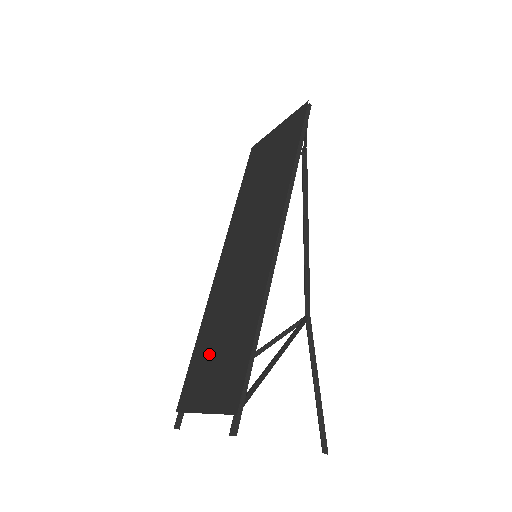
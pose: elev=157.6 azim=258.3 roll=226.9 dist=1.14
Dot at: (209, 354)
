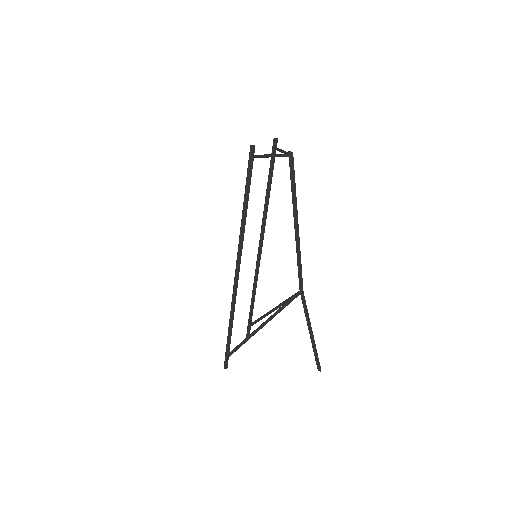
Dot at: occluded
